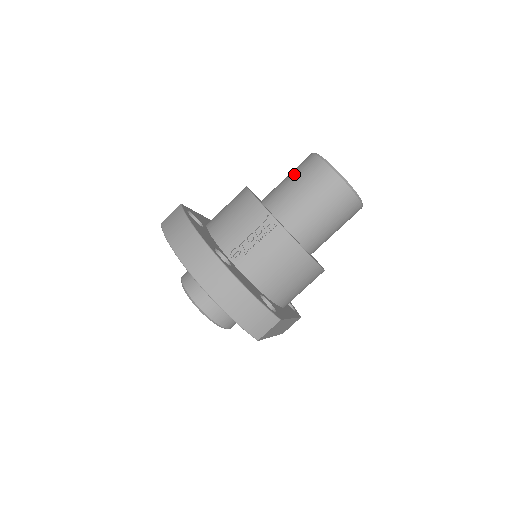
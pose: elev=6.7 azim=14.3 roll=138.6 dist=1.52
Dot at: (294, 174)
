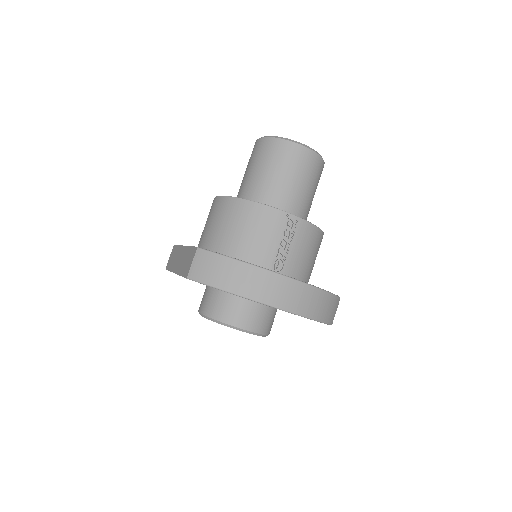
Dot at: (267, 164)
